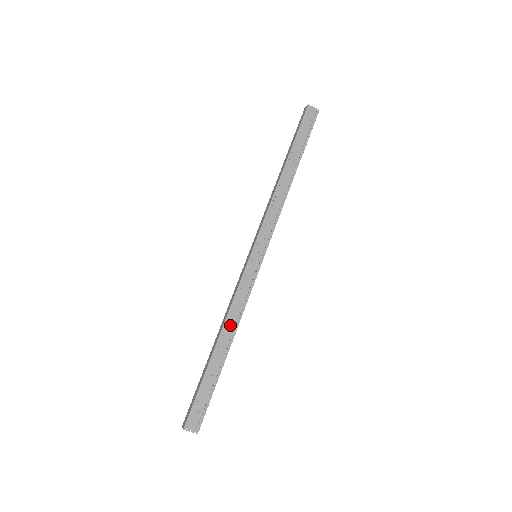
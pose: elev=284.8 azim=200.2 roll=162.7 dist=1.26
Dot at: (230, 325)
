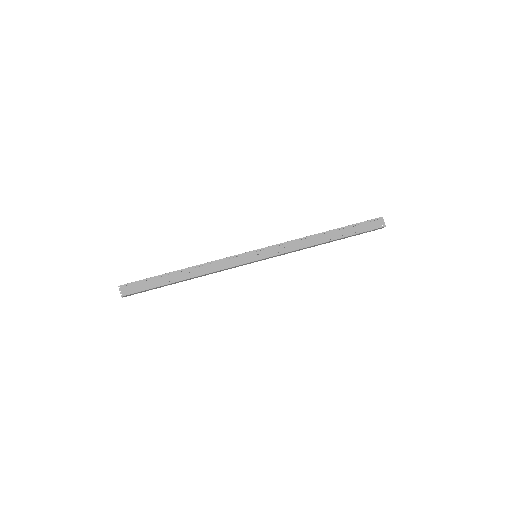
Dot at: (200, 269)
